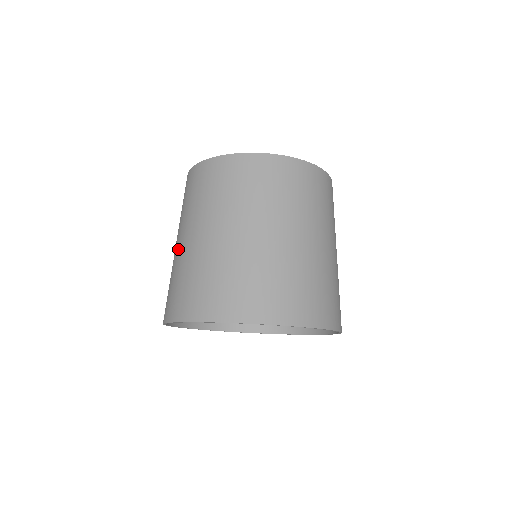
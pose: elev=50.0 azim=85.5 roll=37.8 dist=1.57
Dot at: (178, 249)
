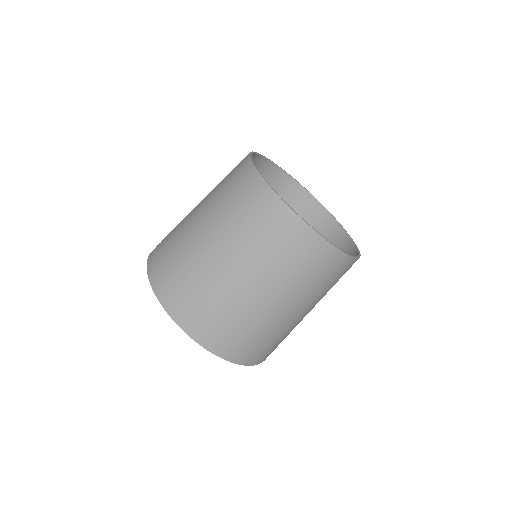
Dot at: (192, 224)
